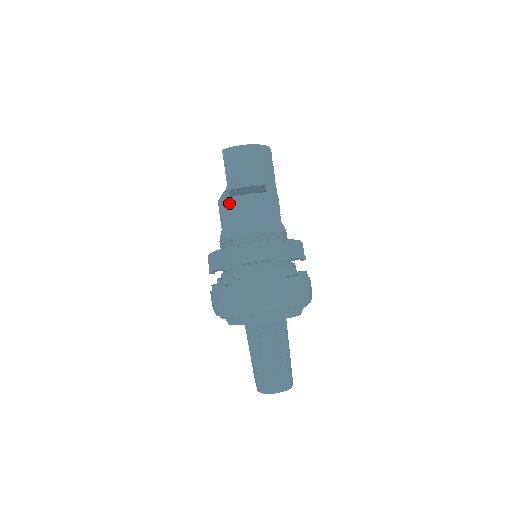
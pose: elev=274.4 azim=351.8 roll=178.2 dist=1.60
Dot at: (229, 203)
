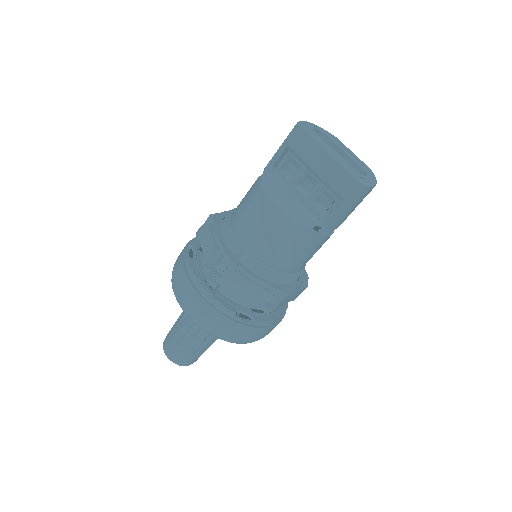
Dot at: (310, 240)
